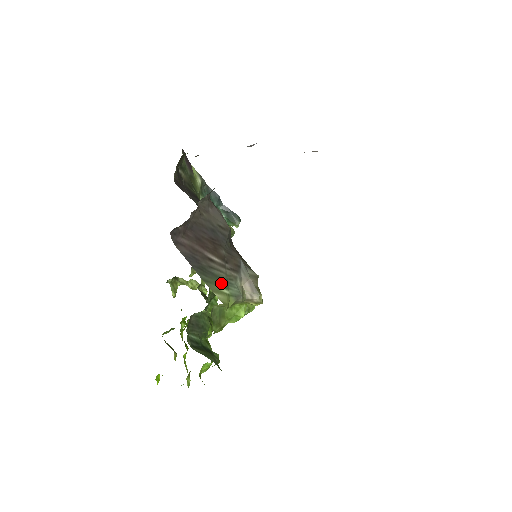
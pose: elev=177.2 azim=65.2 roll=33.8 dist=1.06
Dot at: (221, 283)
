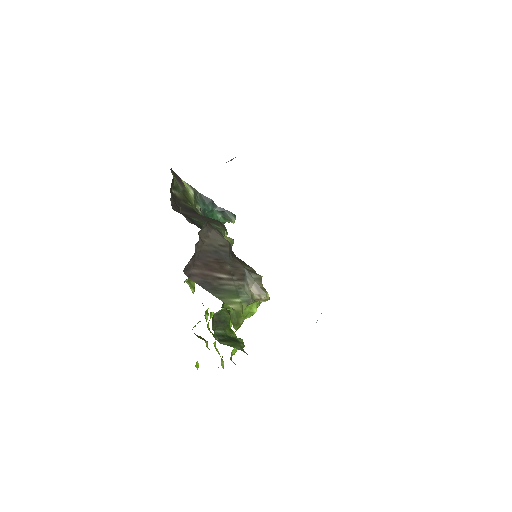
Dot at: (232, 295)
